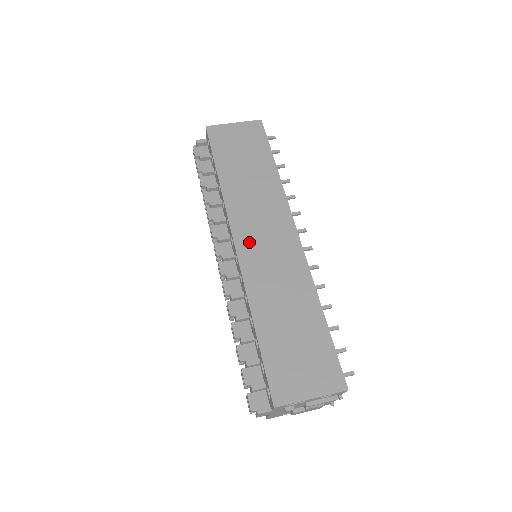
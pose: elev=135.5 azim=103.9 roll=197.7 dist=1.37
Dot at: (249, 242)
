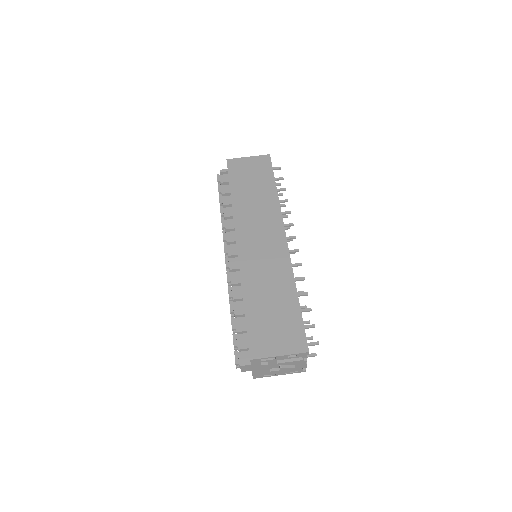
Dot at: (248, 243)
